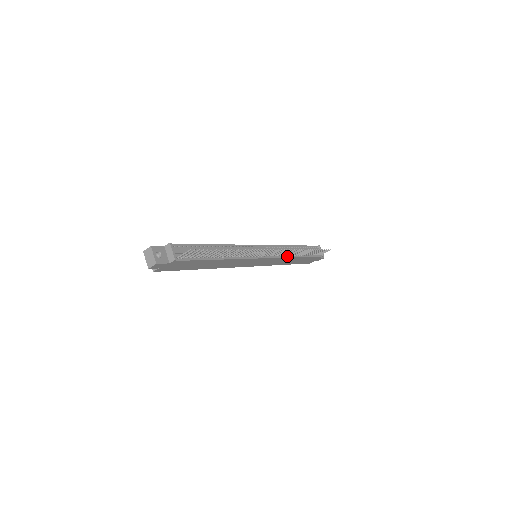
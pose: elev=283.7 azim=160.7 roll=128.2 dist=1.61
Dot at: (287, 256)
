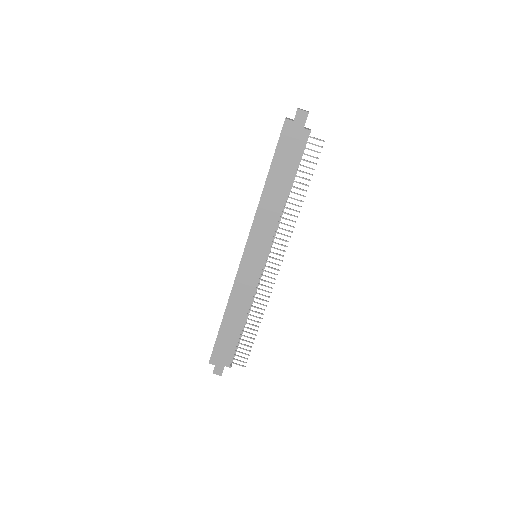
Dot at: (252, 300)
